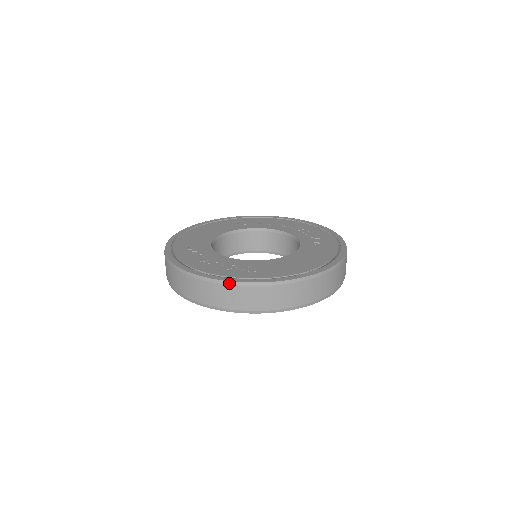
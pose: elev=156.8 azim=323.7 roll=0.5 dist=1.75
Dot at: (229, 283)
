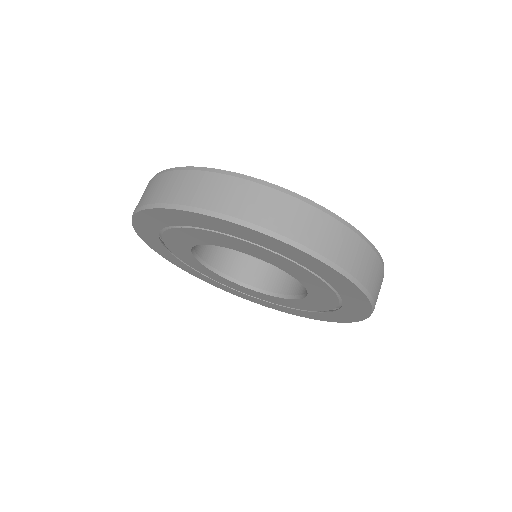
Dot at: (246, 177)
